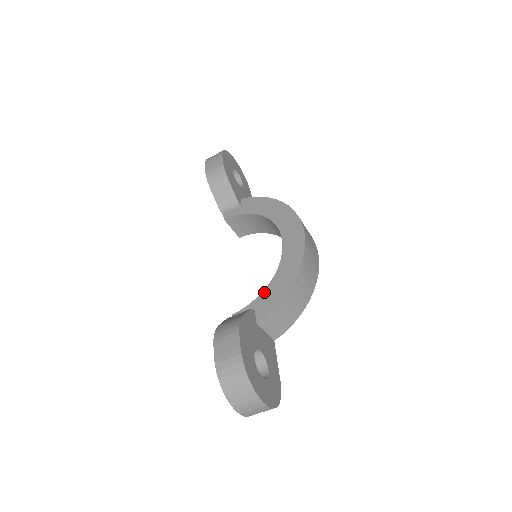
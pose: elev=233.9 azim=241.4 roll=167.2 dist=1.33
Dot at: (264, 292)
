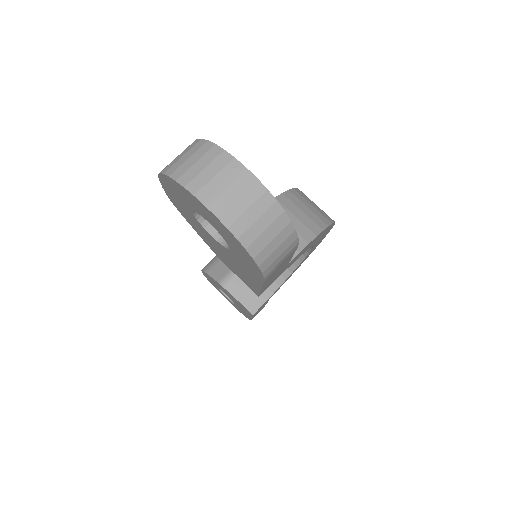
Dot at: occluded
